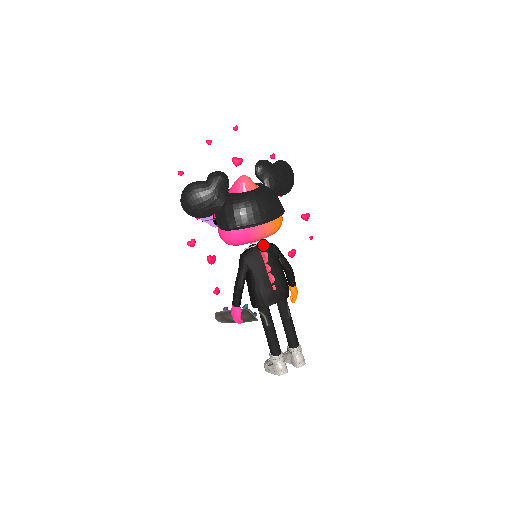
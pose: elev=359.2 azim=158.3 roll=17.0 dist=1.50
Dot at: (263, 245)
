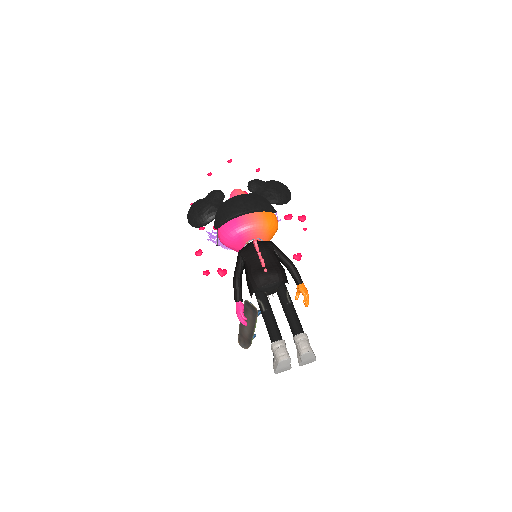
Dot at: (258, 241)
